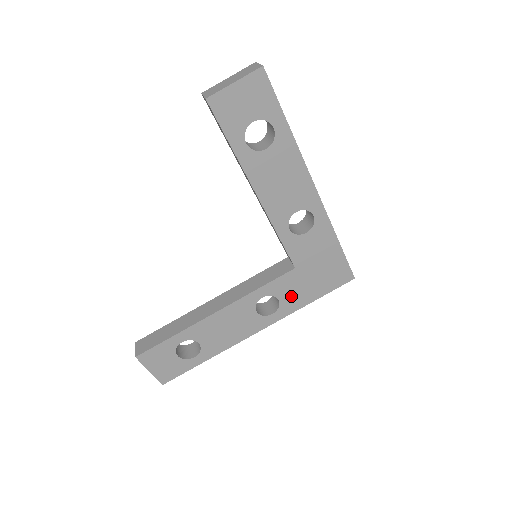
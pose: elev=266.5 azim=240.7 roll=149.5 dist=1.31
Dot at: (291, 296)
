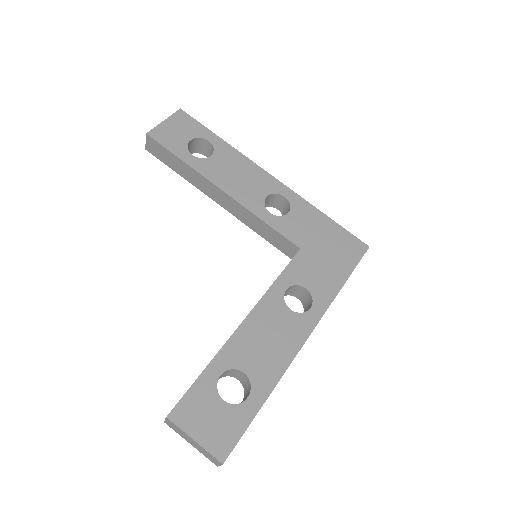
Dot at: (317, 281)
